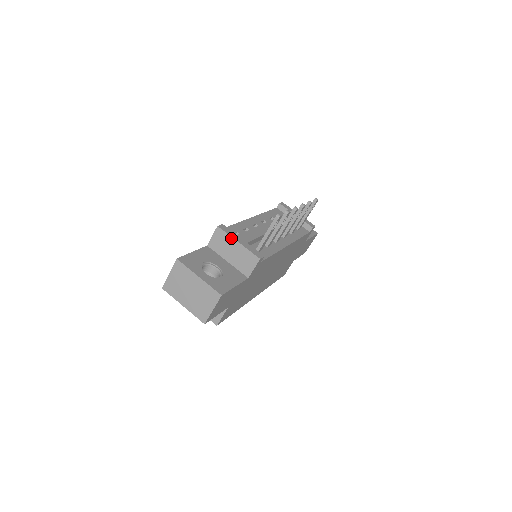
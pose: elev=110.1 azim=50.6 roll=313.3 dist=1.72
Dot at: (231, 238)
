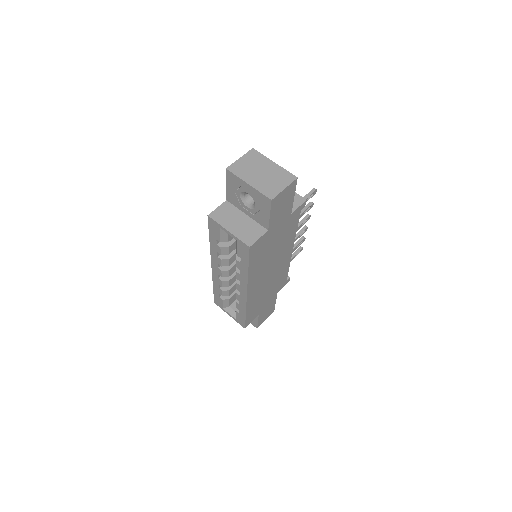
Dot at: occluded
